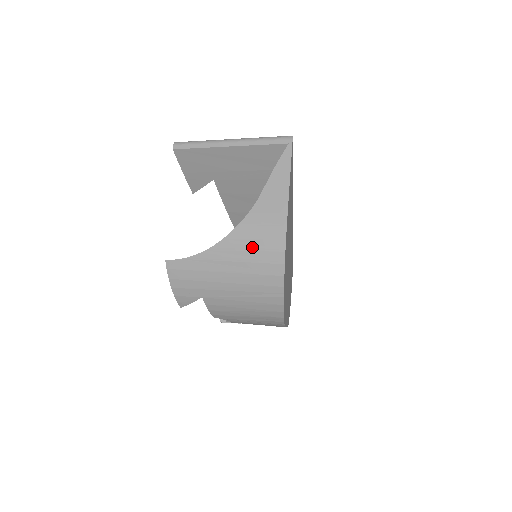
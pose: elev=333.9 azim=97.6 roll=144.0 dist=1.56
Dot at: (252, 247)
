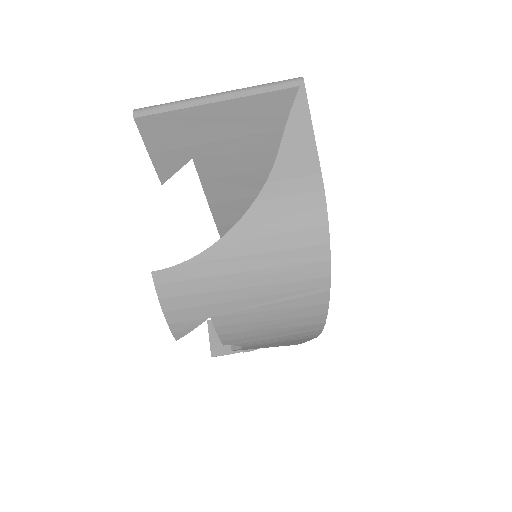
Dot at: (280, 228)
